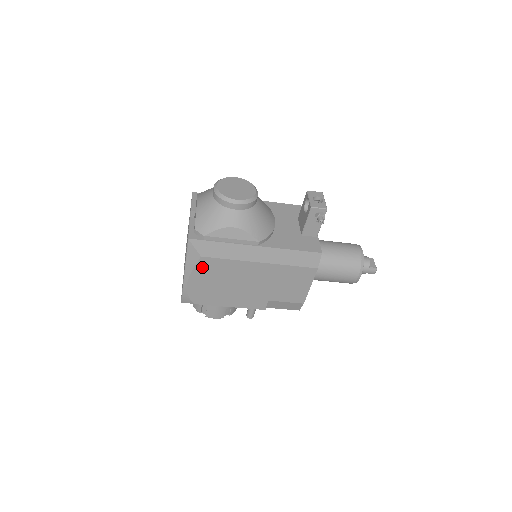
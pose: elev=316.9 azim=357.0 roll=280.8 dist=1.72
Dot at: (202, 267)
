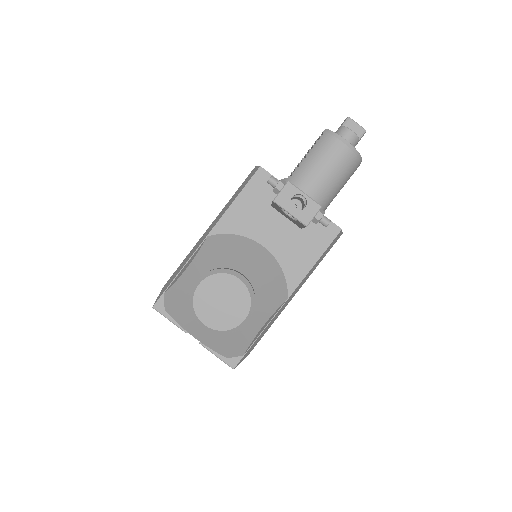
Dot at: occluded
